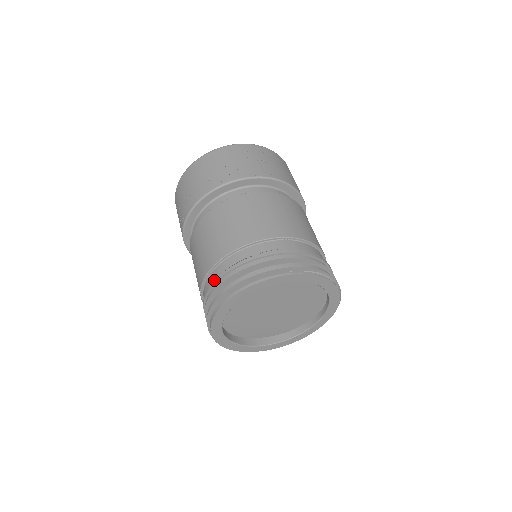
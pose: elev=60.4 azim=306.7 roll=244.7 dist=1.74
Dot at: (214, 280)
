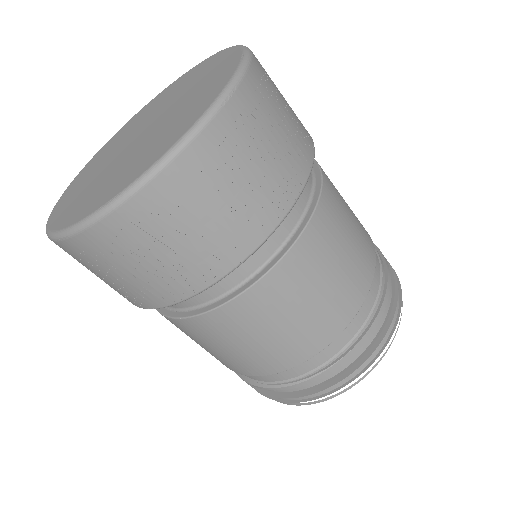
Dot at: (255, 386)
